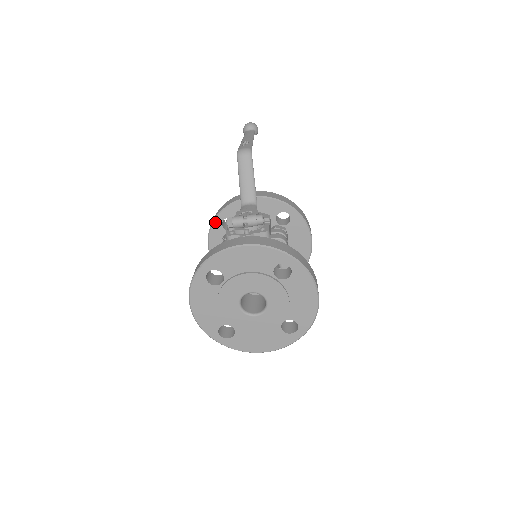
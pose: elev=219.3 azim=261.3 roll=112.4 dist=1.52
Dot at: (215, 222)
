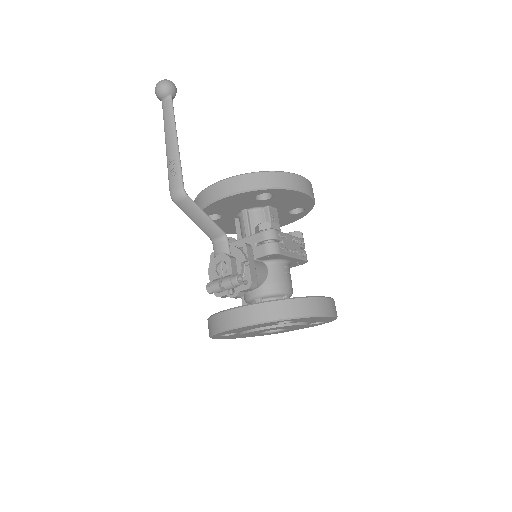
Dot at: occluded
